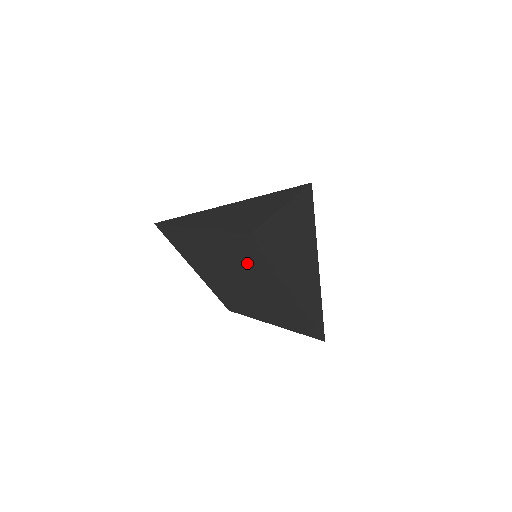
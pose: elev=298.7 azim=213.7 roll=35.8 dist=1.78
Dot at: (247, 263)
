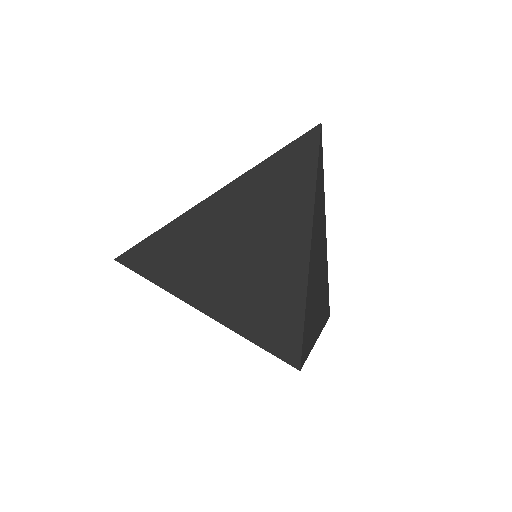
Dot at: occluded
